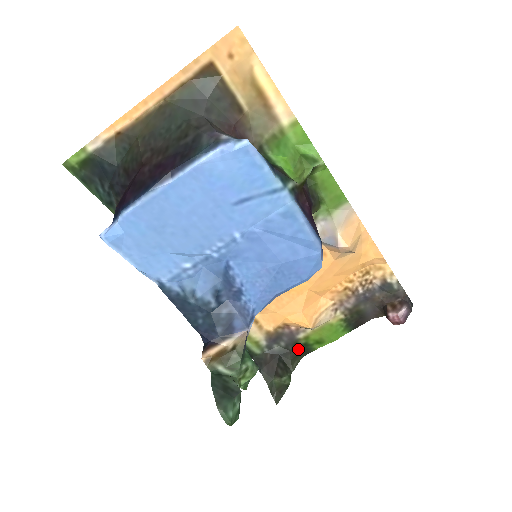
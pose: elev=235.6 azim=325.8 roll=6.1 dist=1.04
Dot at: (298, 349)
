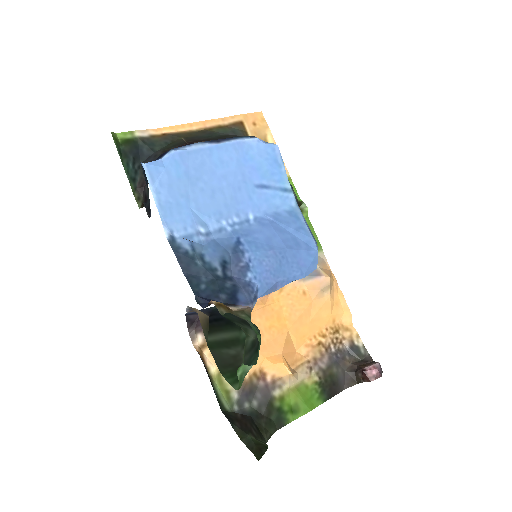
Dot at: (271, 415)
